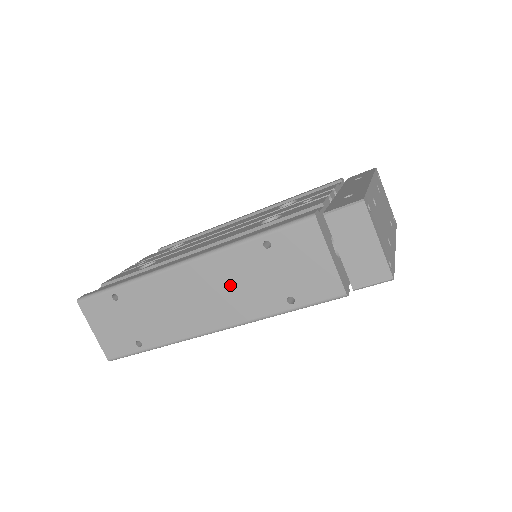
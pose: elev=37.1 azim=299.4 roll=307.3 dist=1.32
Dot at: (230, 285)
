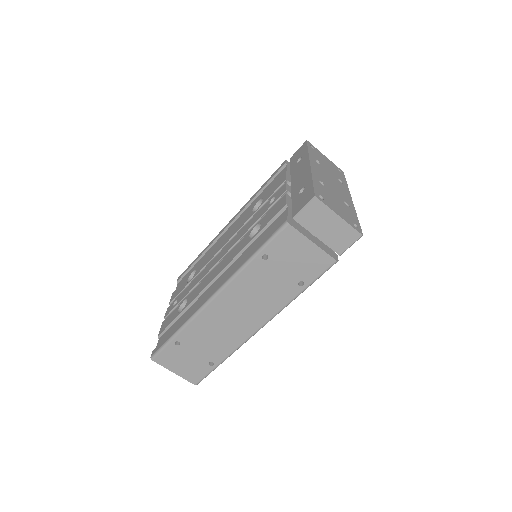
Dot at: (254, 295)
